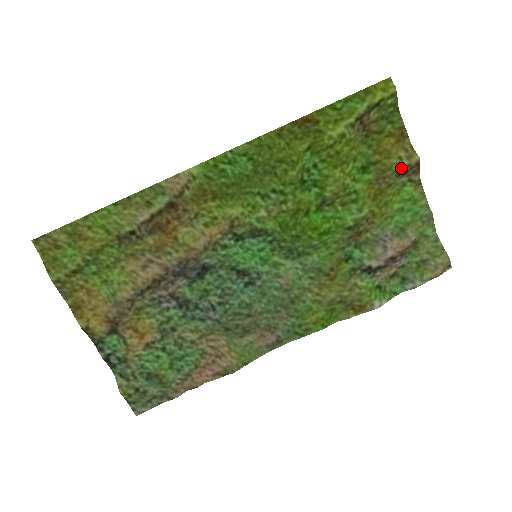
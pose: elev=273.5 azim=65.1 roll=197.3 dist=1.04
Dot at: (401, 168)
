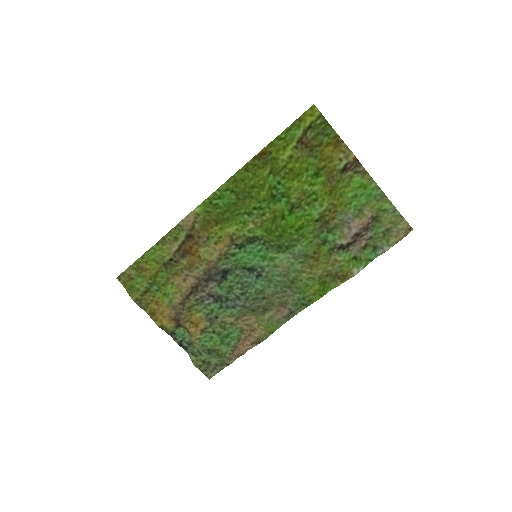
Dot at: (342, 167)
